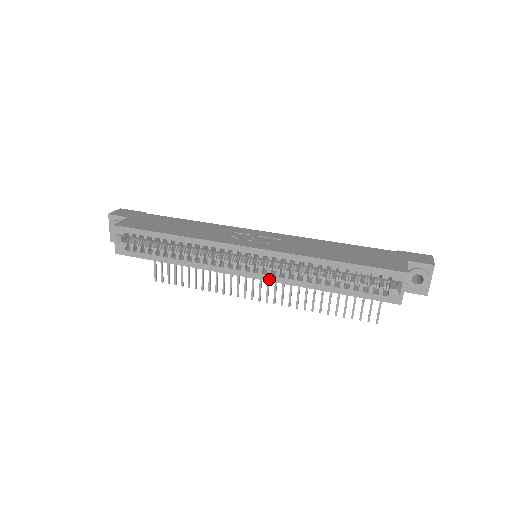
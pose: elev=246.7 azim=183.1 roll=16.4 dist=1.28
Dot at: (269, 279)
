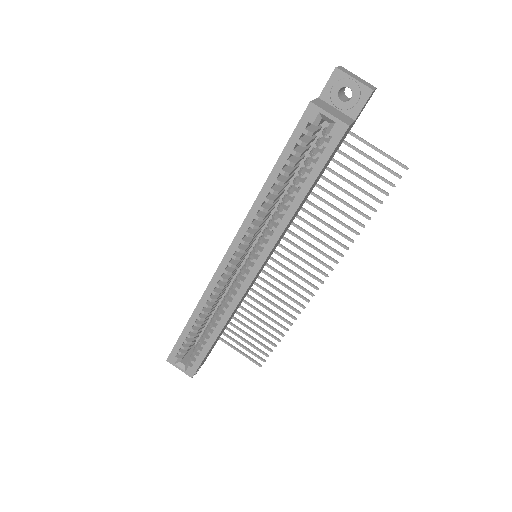
Dot at: (265, 256)
